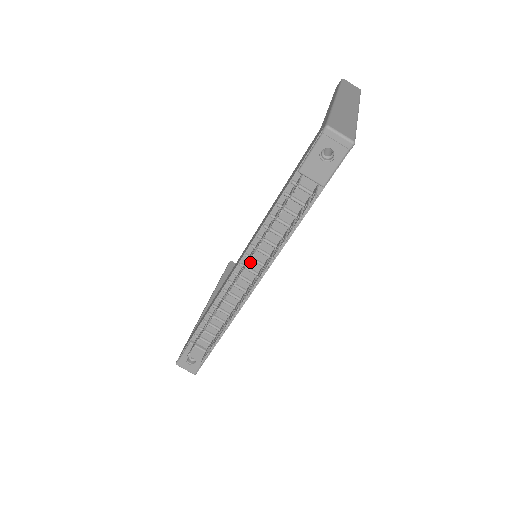
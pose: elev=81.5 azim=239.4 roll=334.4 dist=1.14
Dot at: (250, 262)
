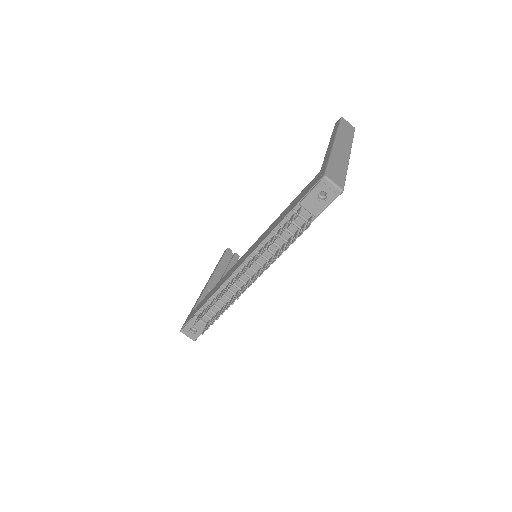
Dot at: occluded
